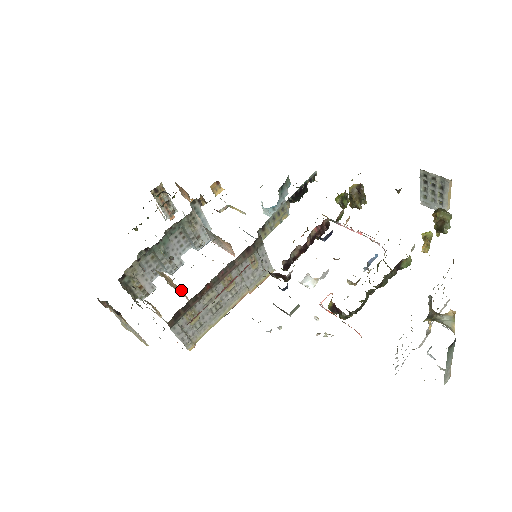
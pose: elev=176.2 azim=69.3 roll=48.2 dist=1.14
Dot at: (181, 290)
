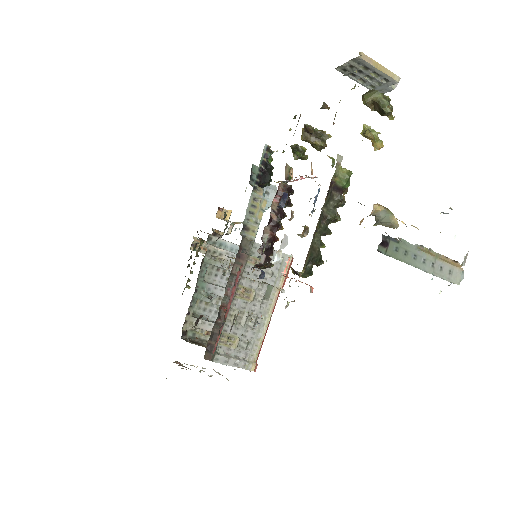
Dot at: occluded
